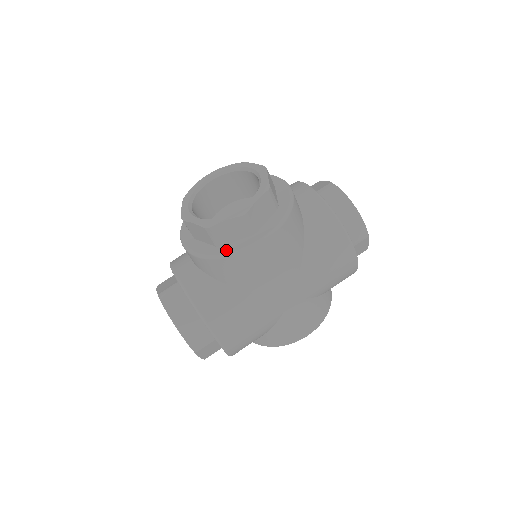
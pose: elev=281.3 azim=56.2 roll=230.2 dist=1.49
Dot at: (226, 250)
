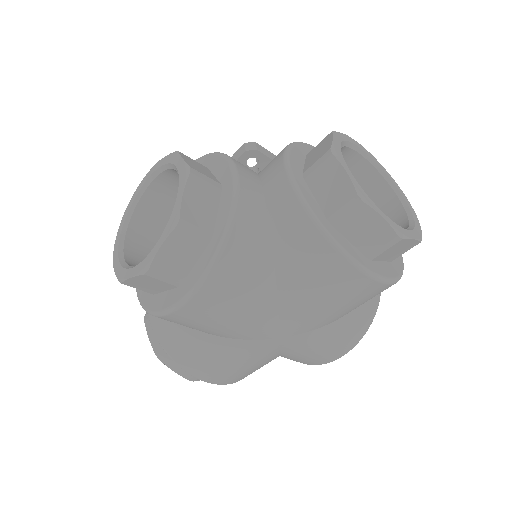
Dot at: (154, 305)
